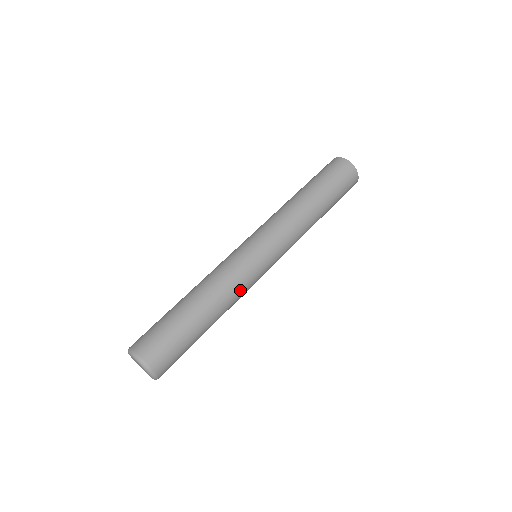
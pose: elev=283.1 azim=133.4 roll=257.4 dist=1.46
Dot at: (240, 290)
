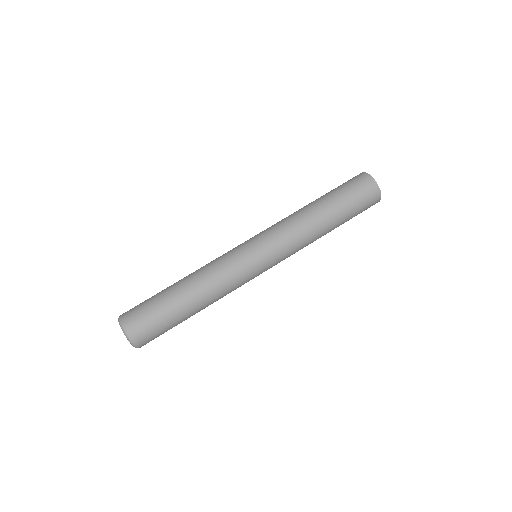
Dot at: (231, 288)
